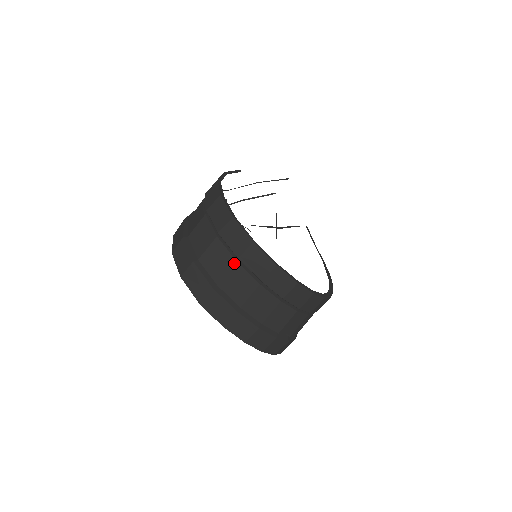
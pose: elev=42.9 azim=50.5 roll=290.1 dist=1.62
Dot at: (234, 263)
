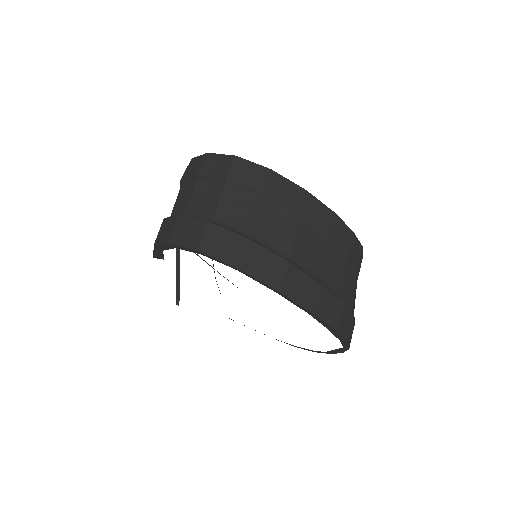
Dot at: (296, 222)
